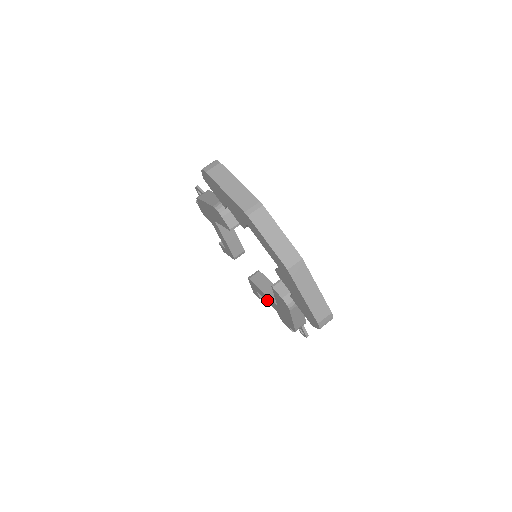
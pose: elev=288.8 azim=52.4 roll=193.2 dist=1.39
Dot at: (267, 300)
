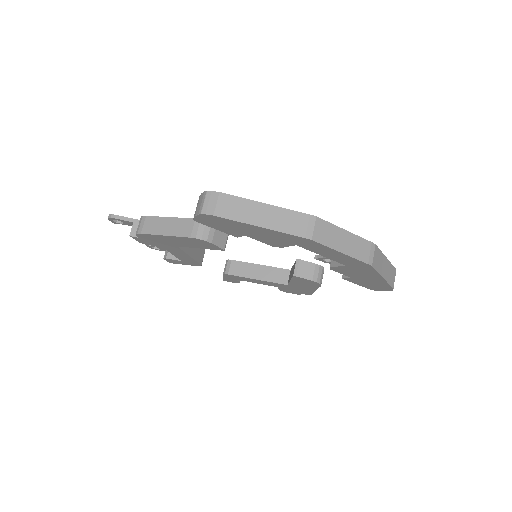
Dot at: (261, 283)
